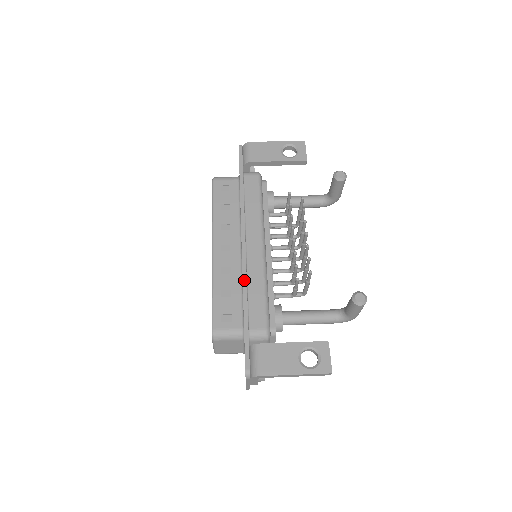
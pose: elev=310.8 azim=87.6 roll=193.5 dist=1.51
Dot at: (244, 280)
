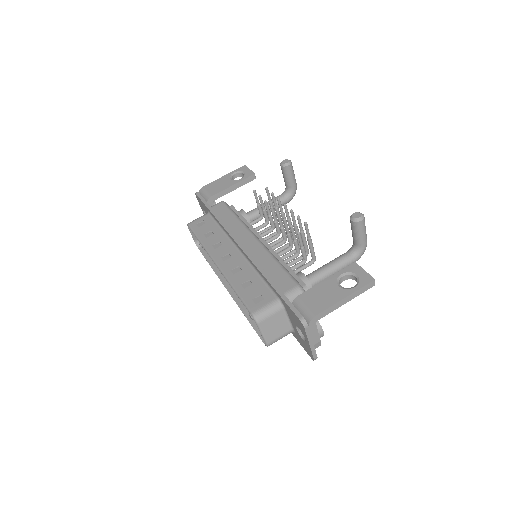
Dot at: (255, 264)
